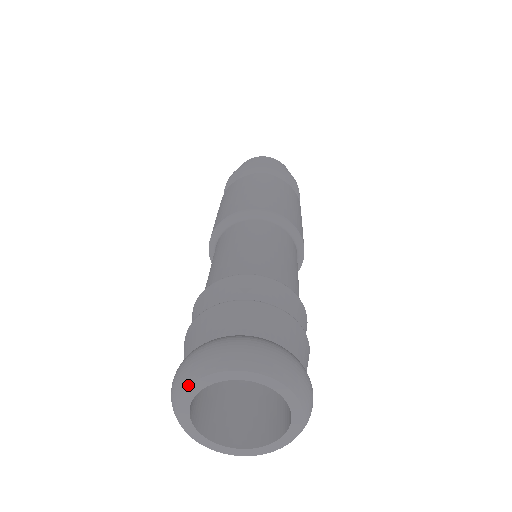
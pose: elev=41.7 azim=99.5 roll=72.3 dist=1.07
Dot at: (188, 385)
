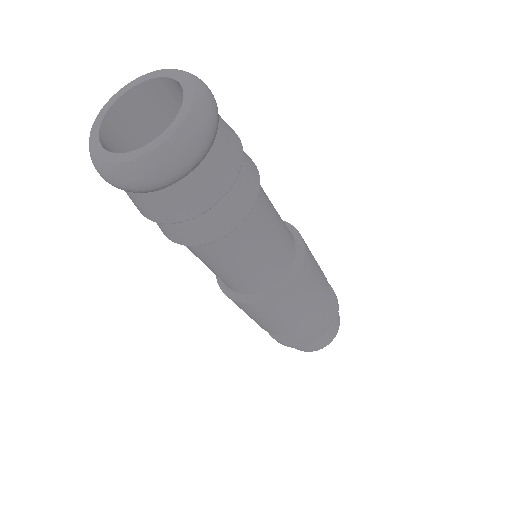
Dot at: (93, 123)
